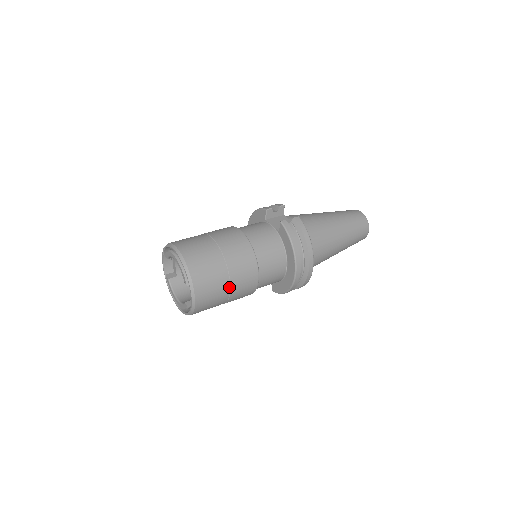
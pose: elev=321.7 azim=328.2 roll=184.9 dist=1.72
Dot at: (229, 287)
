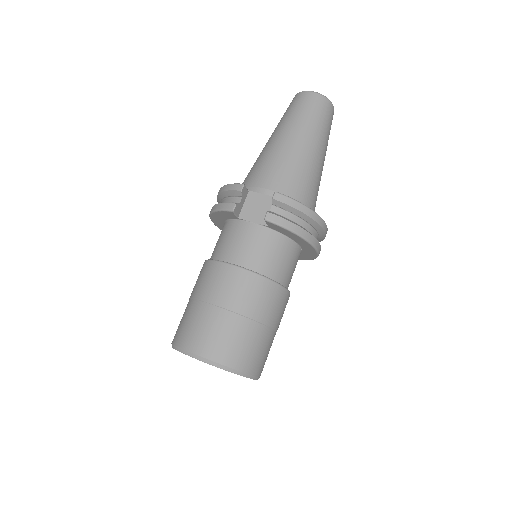
Dot at: (273, 331)
